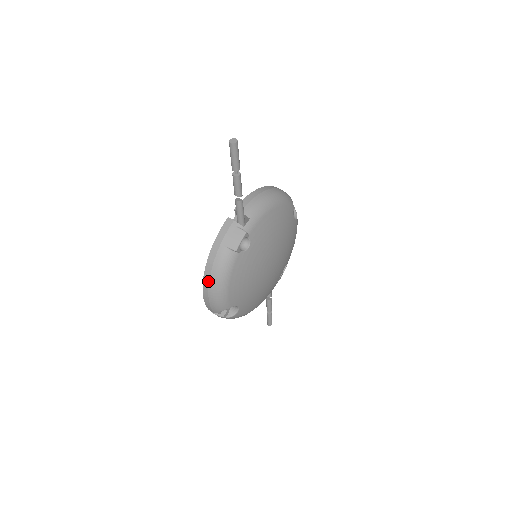
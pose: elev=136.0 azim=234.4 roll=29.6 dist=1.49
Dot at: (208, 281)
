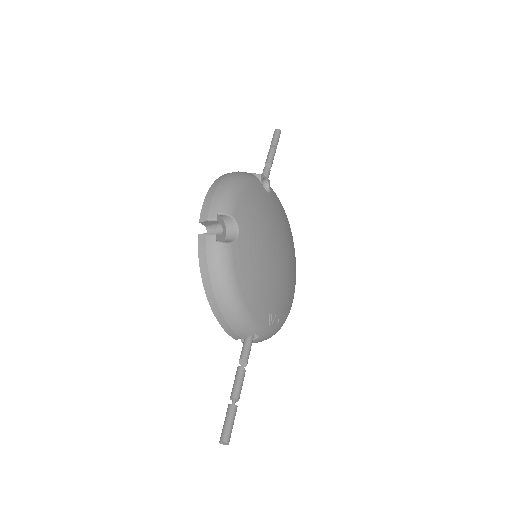
Dot at: (223, 178)
